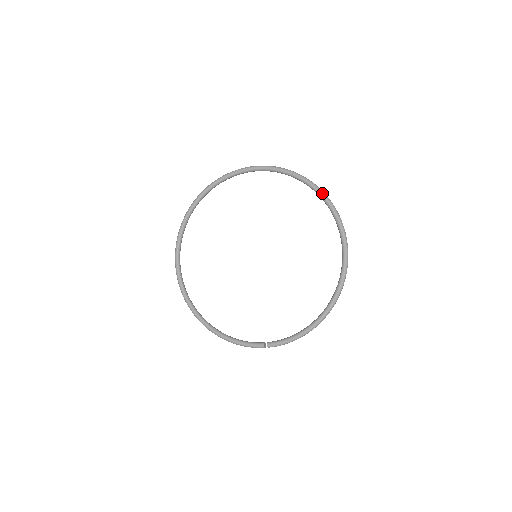
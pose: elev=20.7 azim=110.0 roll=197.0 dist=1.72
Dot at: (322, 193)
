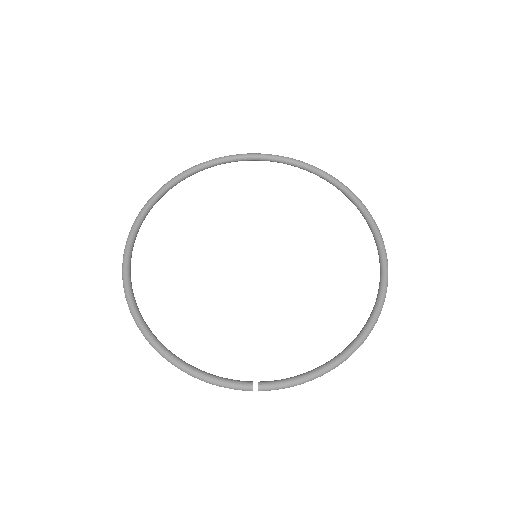
Dot at: (356, 196)
